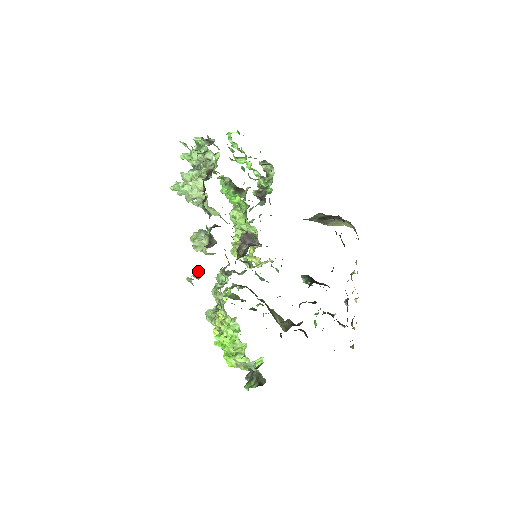
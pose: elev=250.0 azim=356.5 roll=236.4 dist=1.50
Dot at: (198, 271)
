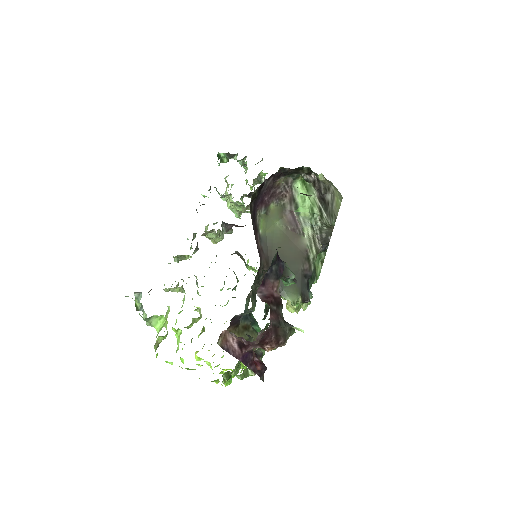
Dot at: occluded
